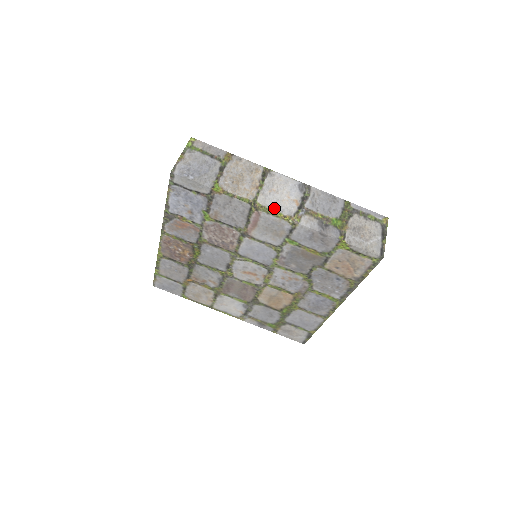
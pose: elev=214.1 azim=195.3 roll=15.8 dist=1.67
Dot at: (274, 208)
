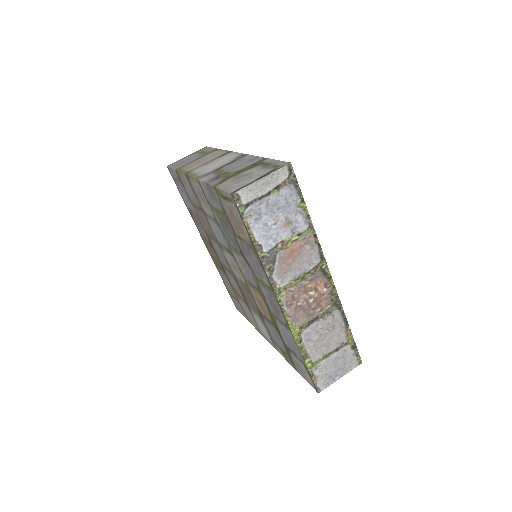
Dot at: (196, 173)
